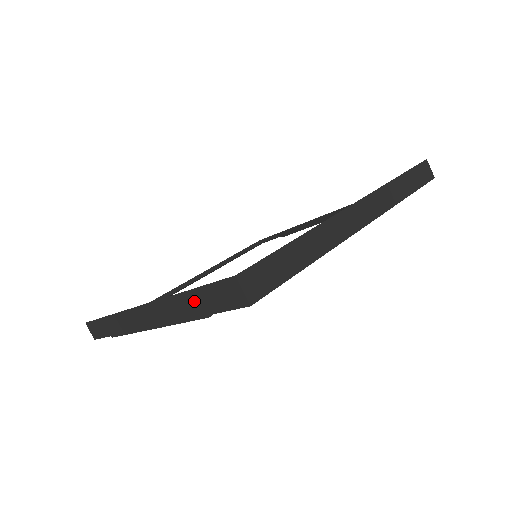
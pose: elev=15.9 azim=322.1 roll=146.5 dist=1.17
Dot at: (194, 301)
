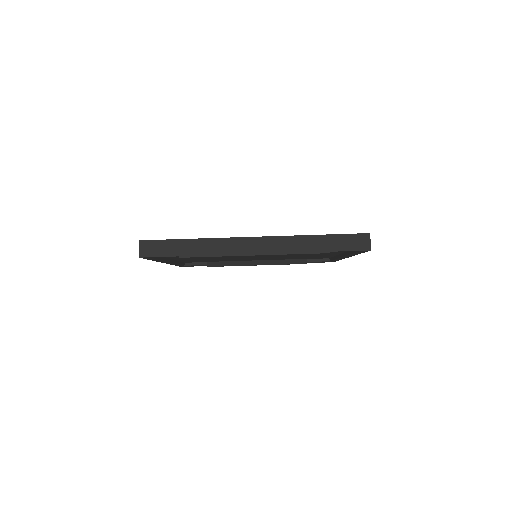
Dot at: (324, 242)
